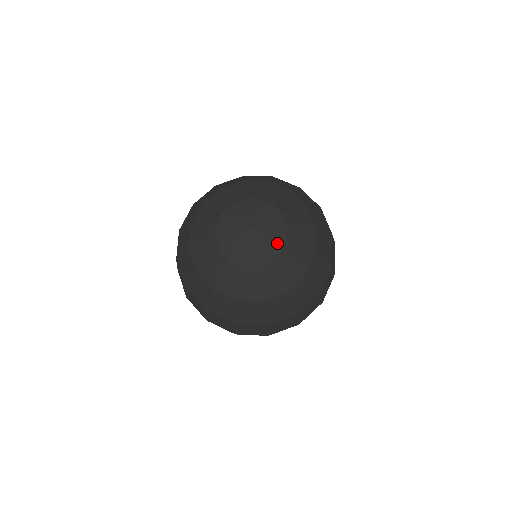
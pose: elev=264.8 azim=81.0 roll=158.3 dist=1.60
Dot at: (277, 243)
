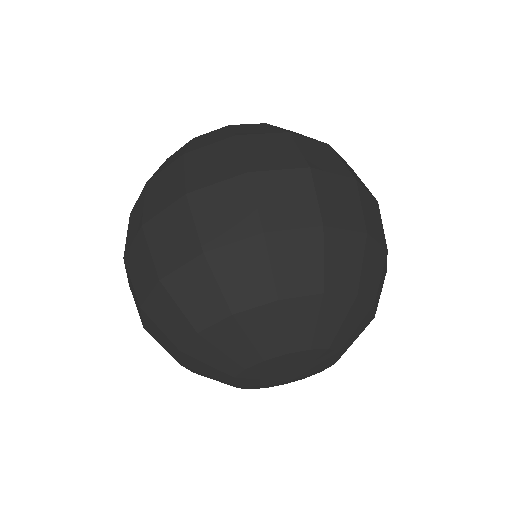
Dot at: (329, 365)
